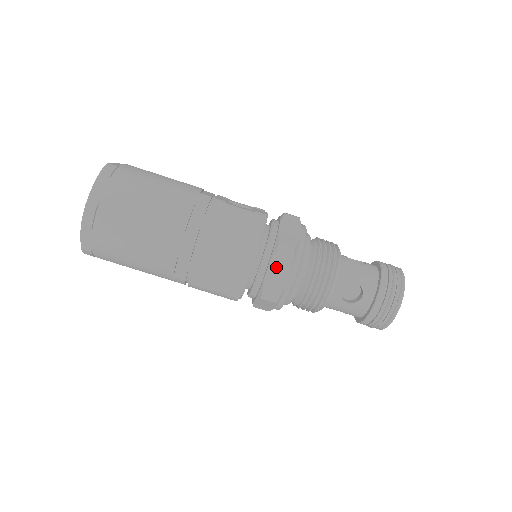
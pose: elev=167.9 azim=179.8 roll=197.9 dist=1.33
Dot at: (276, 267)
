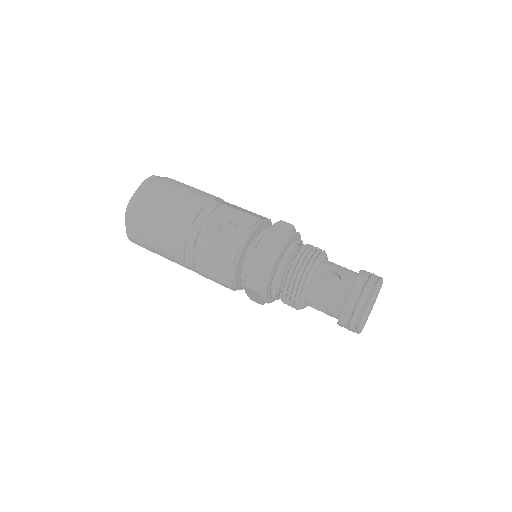
Dot at: (250, 293)
